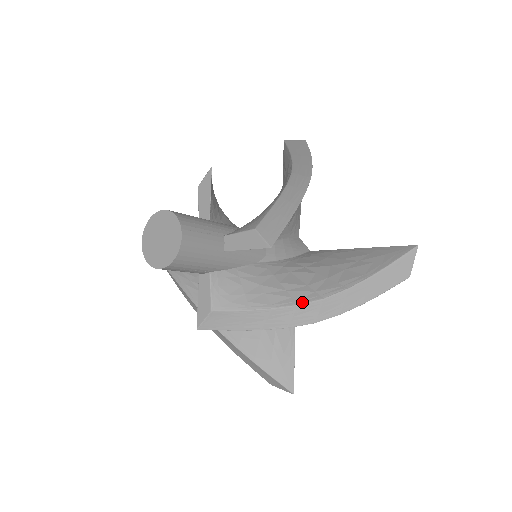
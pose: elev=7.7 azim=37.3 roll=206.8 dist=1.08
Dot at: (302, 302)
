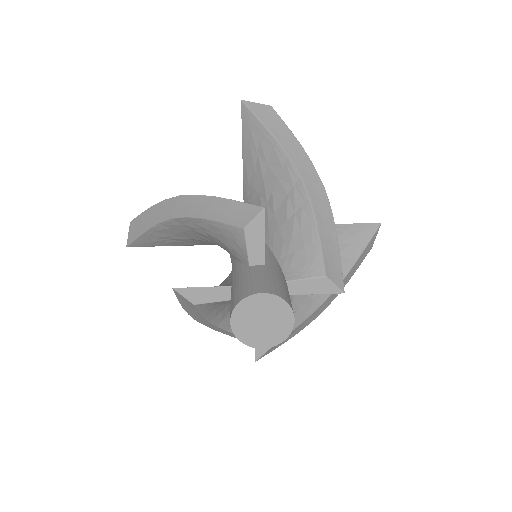
Dot at: (322, 302)
